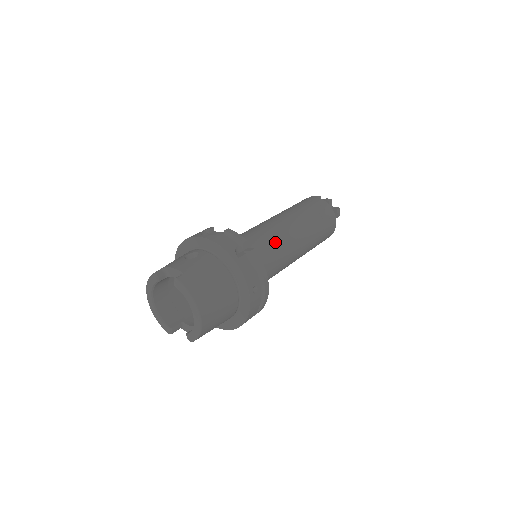
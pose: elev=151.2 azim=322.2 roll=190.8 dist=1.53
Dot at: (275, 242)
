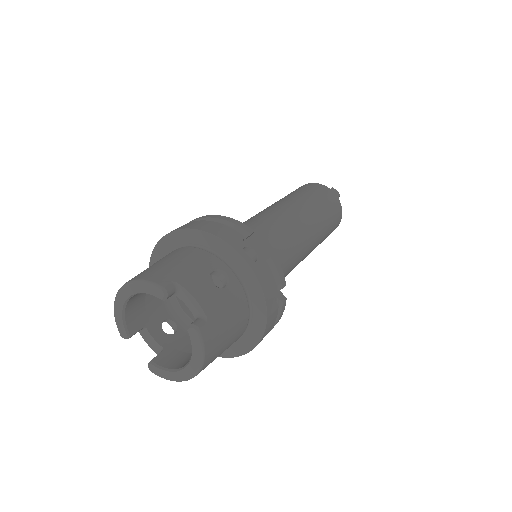
Dot at: (291, 264)
